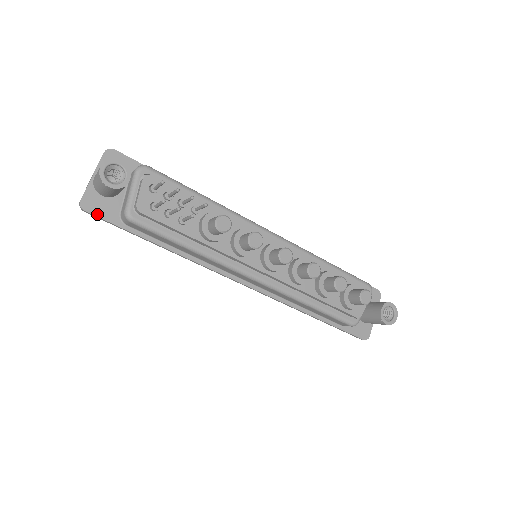
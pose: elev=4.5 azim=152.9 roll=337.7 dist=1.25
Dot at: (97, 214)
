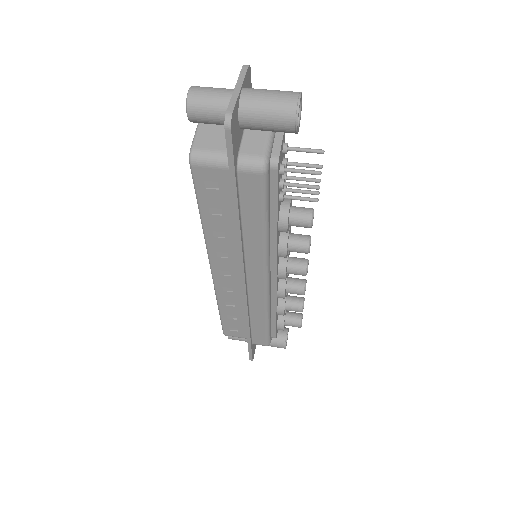
Dot at: (233, 141)
